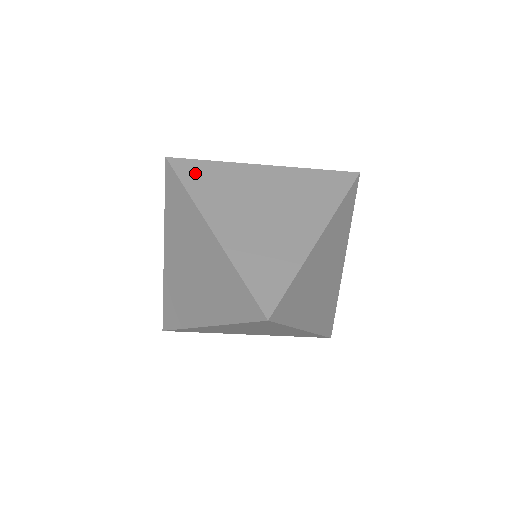
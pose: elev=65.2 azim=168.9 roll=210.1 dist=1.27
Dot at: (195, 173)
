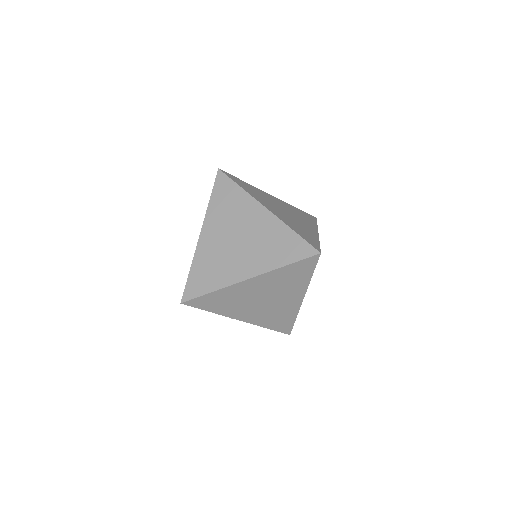
Dot at: (239, 182)
